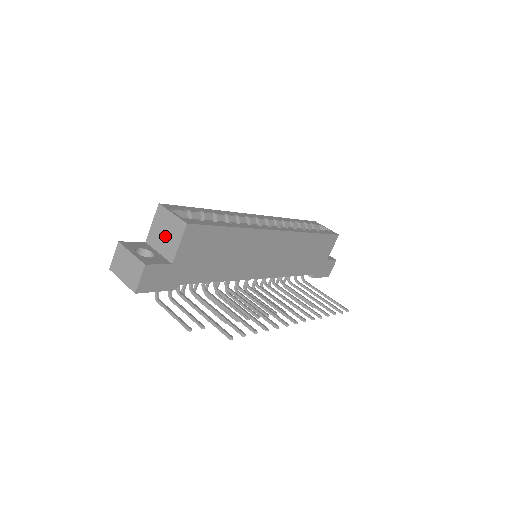
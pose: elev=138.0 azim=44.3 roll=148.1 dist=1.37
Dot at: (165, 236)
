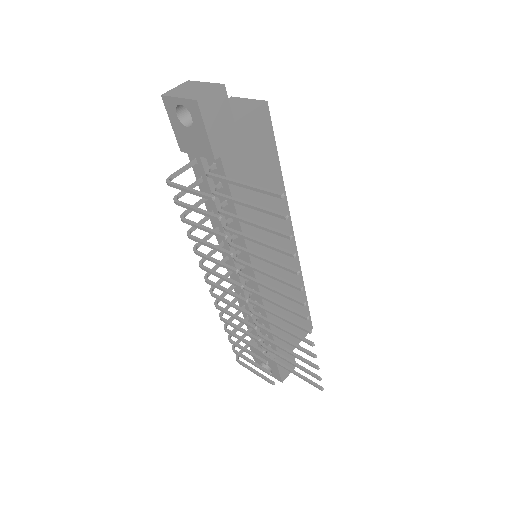
Dot at: (232, 110)
